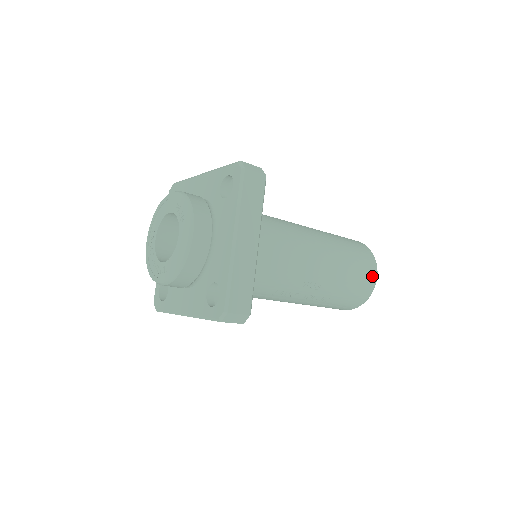
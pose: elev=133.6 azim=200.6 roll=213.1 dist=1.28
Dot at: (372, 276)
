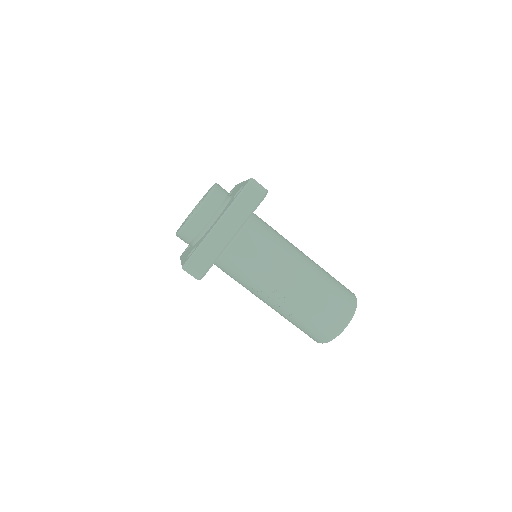
Dot at: (341, 322)
